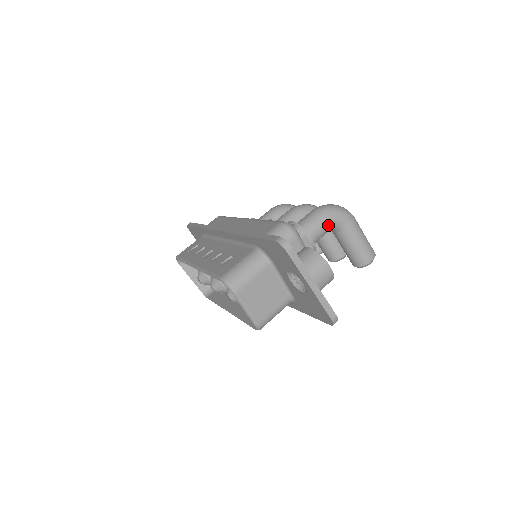
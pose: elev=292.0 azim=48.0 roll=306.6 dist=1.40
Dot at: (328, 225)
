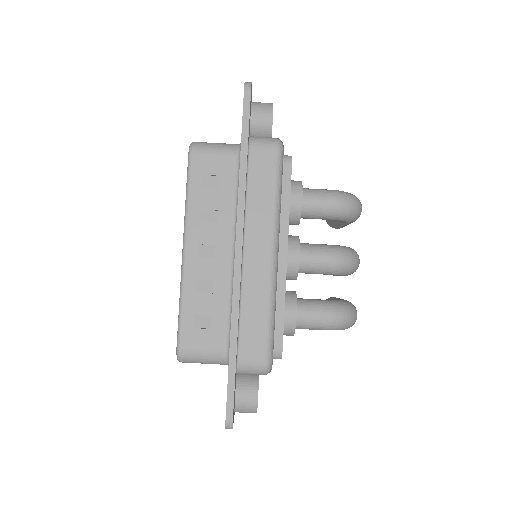
Dot at: occluded
